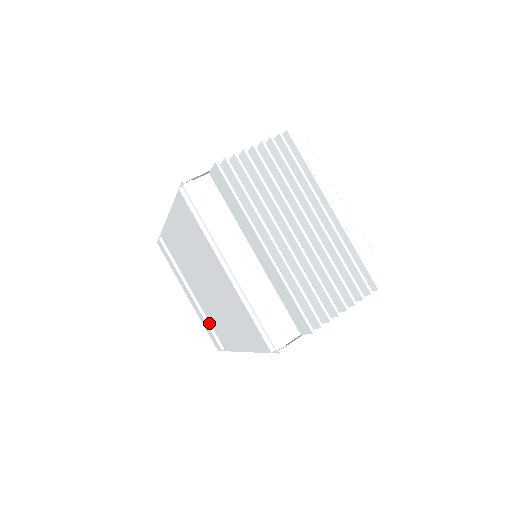
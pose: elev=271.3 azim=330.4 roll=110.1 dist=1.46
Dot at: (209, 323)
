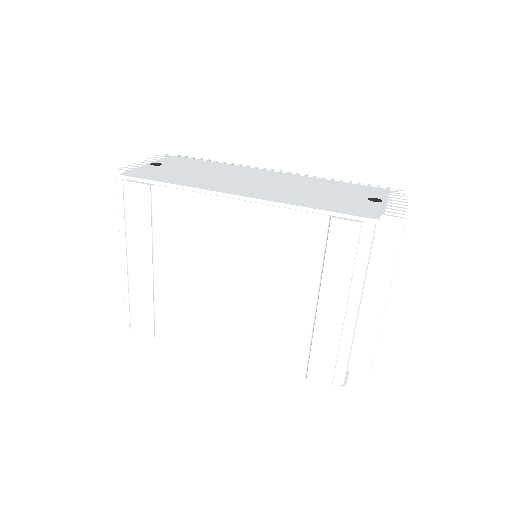
Dot at: (156, 304)
